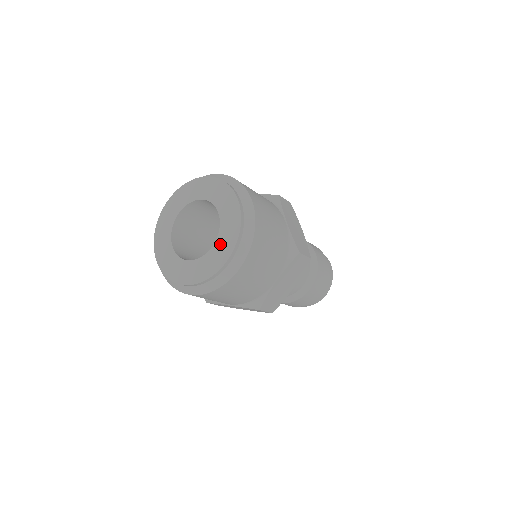
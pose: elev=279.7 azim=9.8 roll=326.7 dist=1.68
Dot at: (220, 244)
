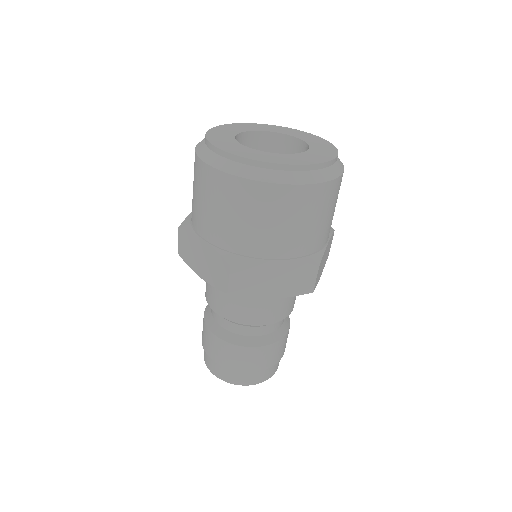
Dot at: (291, 156)
